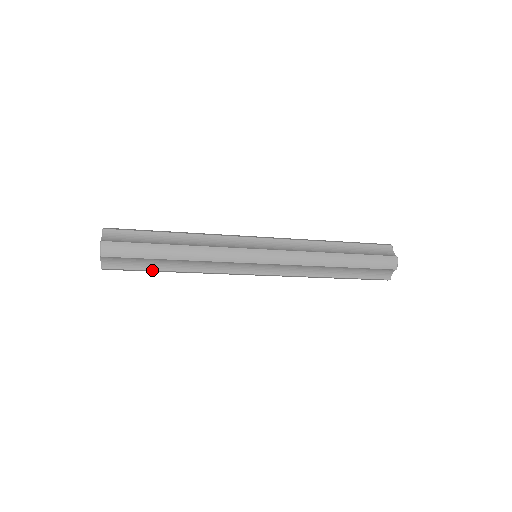
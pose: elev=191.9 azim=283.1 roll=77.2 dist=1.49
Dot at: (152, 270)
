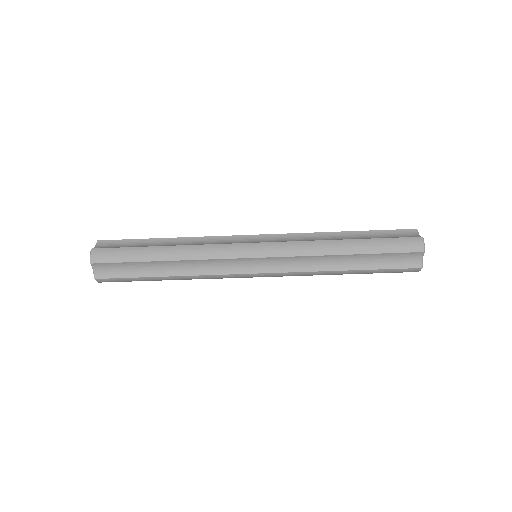
Dot at: (144, 277)
